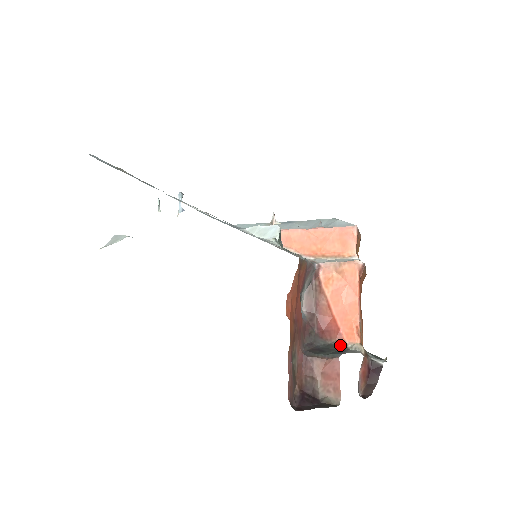
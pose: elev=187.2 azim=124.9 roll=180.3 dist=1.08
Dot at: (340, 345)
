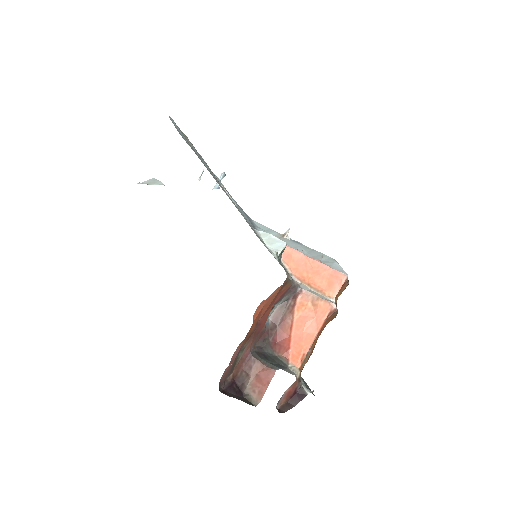
Dot at: (283, 361)
